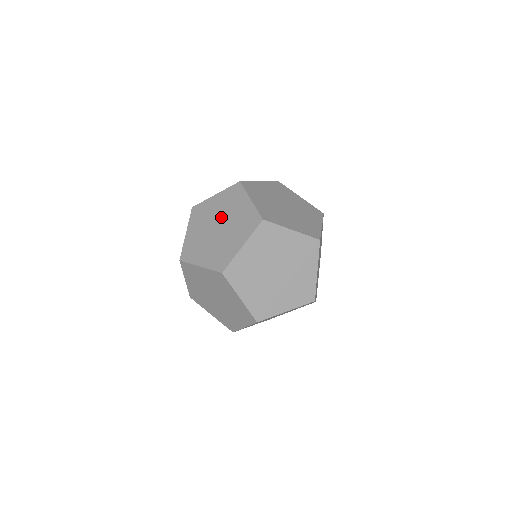
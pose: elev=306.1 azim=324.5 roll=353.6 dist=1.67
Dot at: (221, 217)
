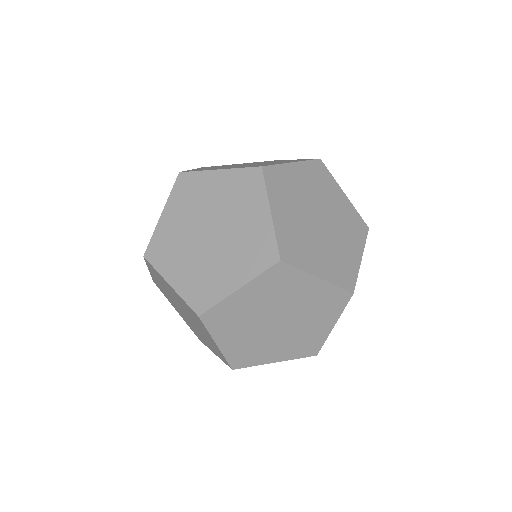
Dot at: occluded
